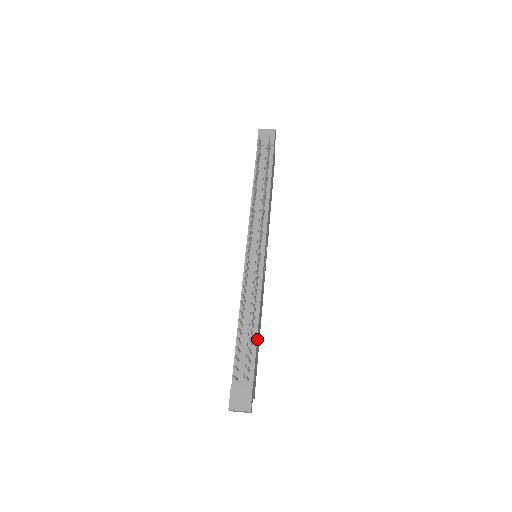
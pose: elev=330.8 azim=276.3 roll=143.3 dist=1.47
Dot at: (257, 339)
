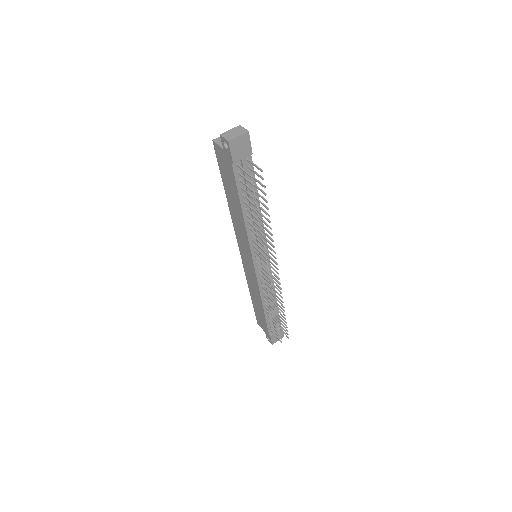
Dot at: (276, 304)
